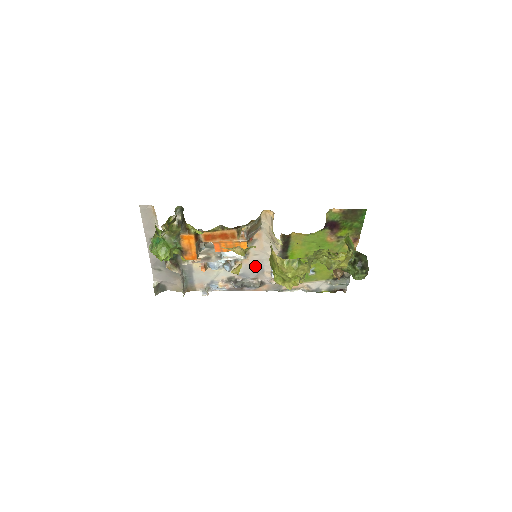
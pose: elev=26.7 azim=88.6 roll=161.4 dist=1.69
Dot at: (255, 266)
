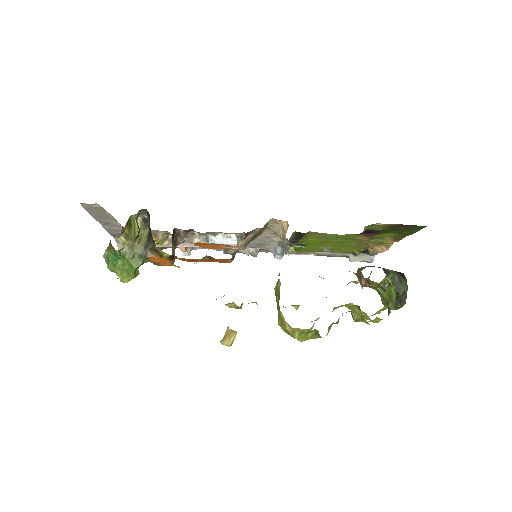
Dot at: (253, 242)
